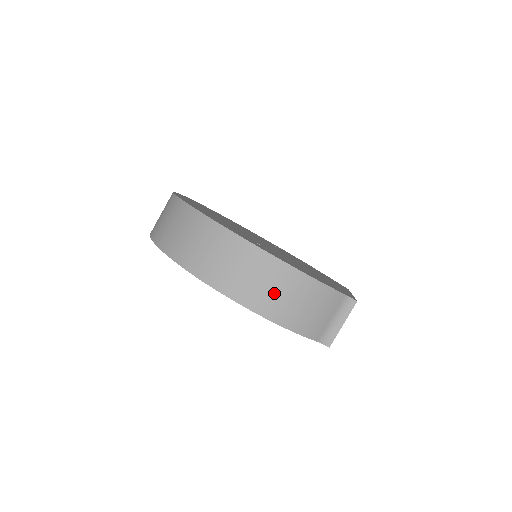
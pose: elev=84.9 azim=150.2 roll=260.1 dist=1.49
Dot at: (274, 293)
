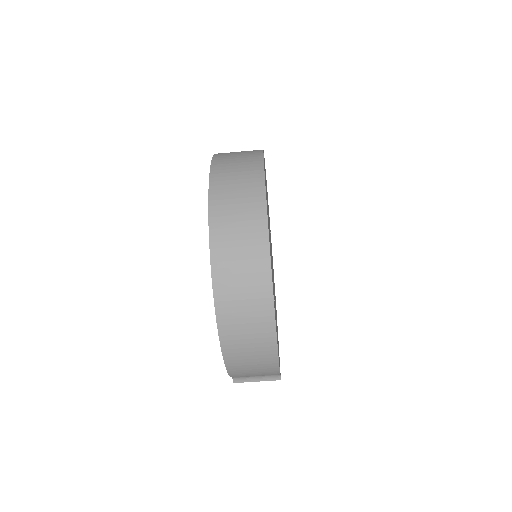
Dot at: (248, 356)
